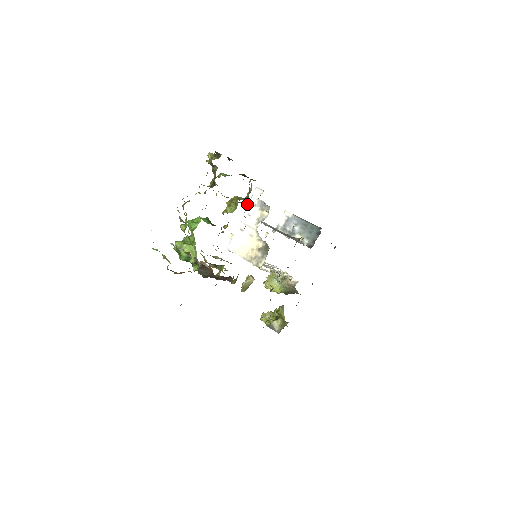
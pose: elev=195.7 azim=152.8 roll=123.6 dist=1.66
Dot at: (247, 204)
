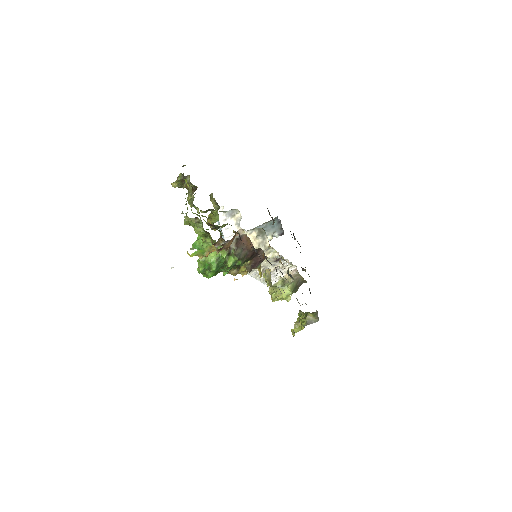
Dot at: (218, 225)
